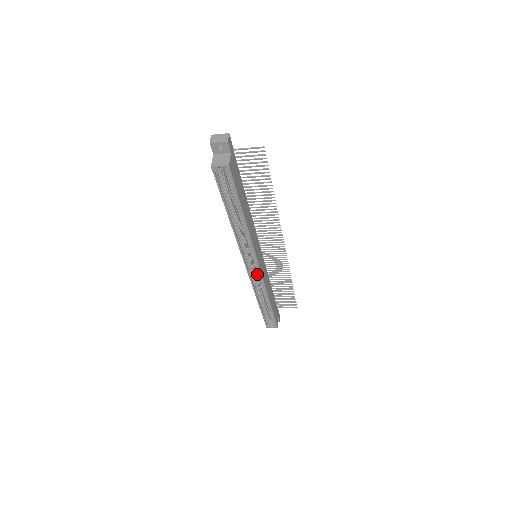
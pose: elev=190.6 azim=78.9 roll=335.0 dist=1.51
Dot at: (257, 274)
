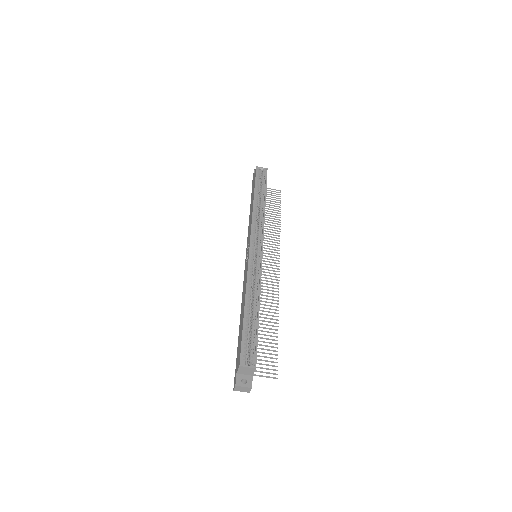
Dot at: (256, 263)
